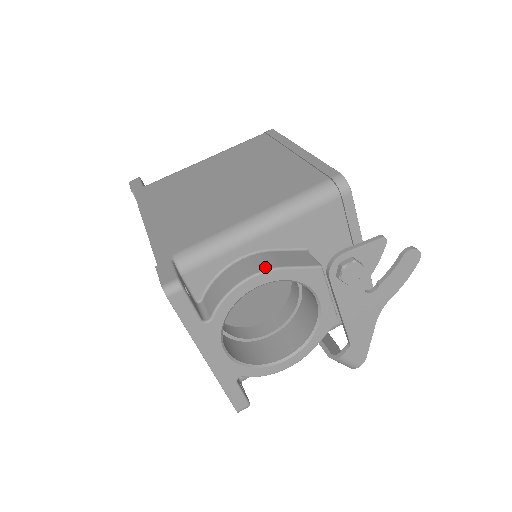
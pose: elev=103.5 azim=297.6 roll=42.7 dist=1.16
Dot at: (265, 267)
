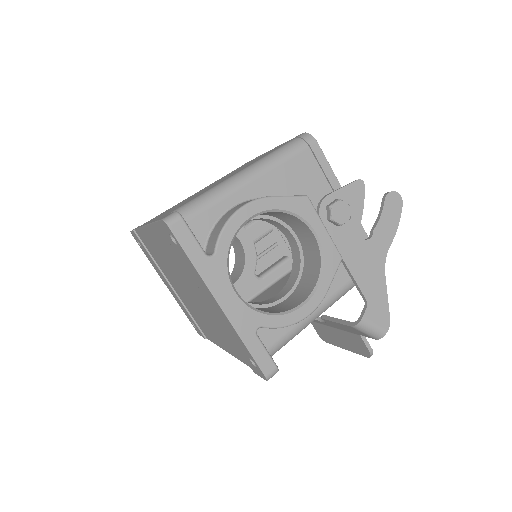
Dot at: (255, 199)
